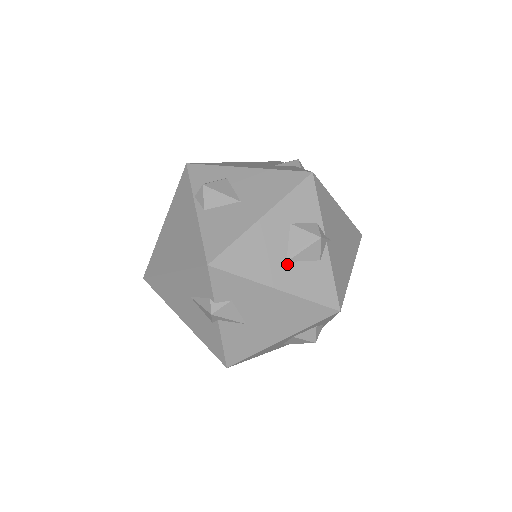
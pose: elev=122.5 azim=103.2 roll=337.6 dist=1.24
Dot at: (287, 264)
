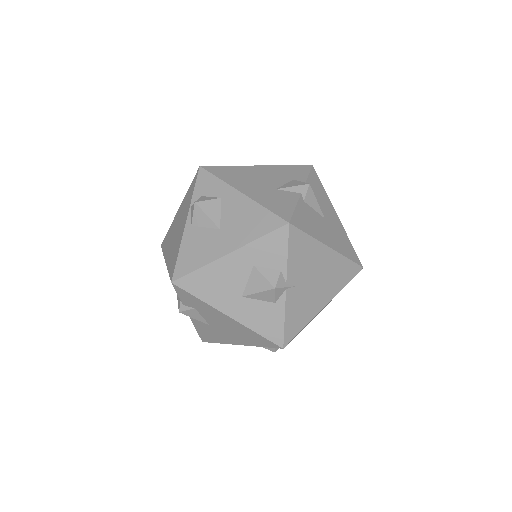
Dot at: (242, 298)
